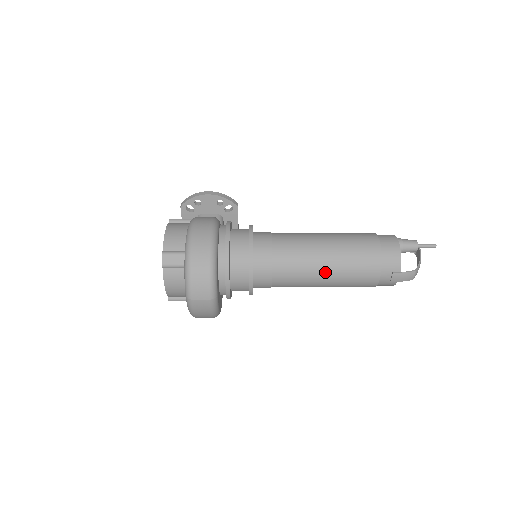
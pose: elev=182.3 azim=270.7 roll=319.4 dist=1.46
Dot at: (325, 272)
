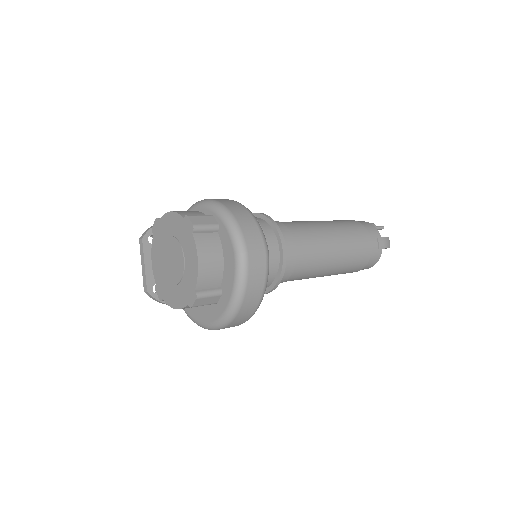
Dot at: (334, 240)
